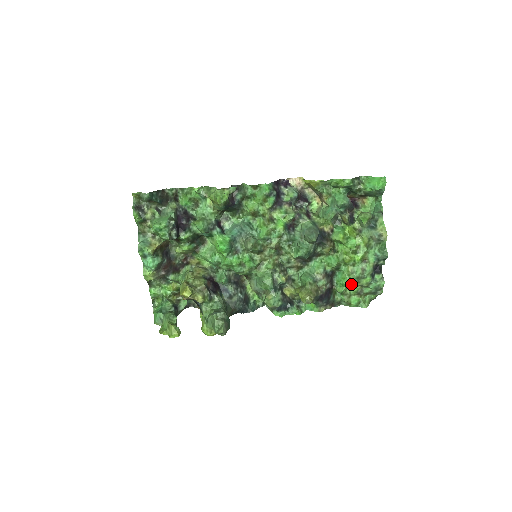
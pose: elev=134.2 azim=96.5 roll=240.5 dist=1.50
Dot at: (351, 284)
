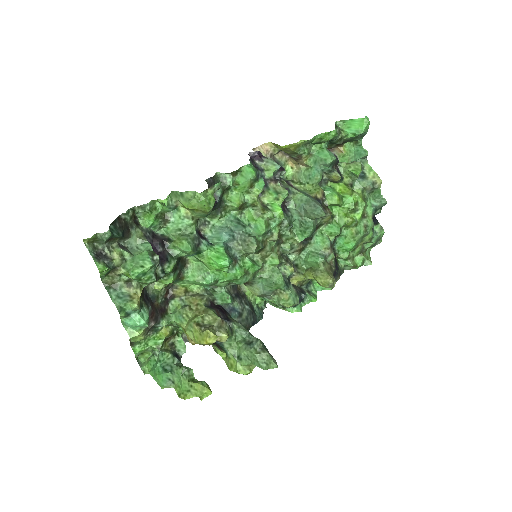
Dot at: (355, 246)
